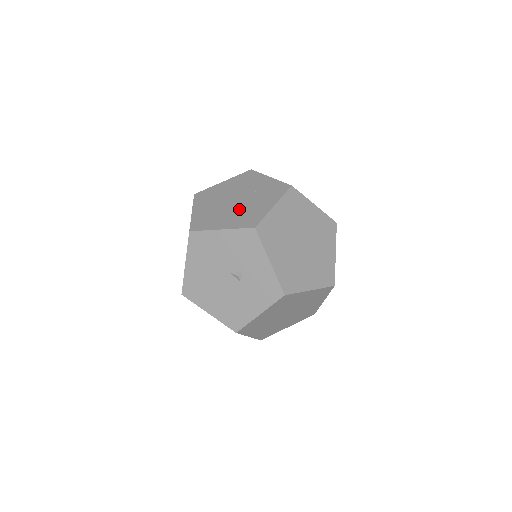
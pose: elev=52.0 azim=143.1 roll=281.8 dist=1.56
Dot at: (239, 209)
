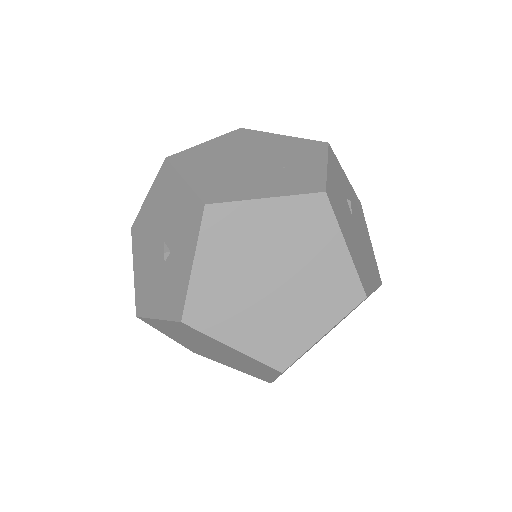
Dot at: (235, 172)
